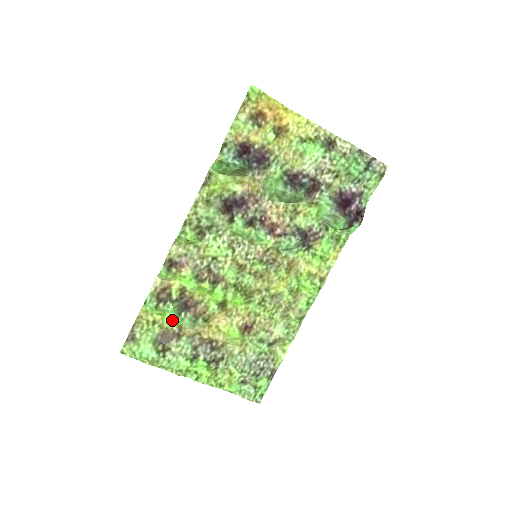
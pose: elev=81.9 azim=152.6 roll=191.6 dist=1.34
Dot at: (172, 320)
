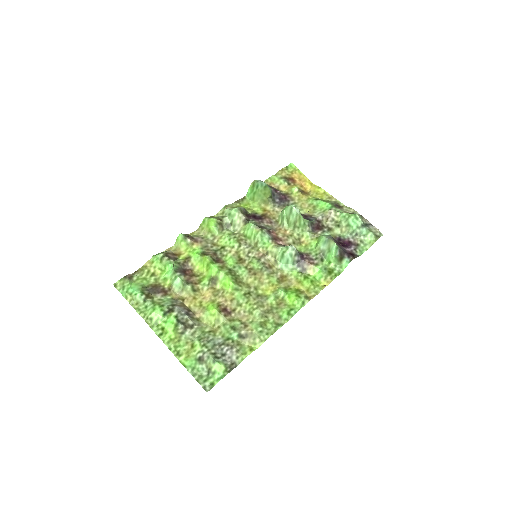
Dot at: (168, 277)
